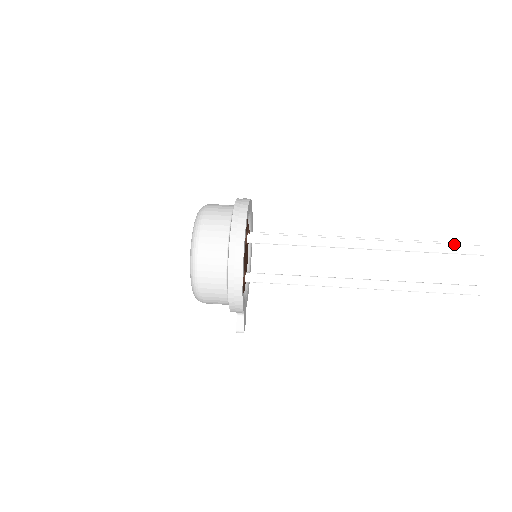
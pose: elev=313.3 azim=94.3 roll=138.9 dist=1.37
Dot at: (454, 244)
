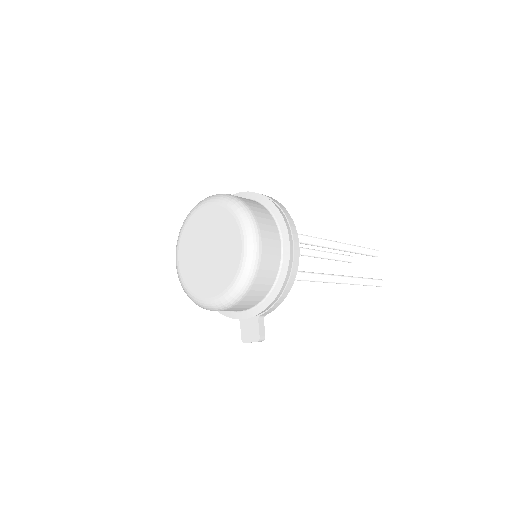
Dot at: occluded
